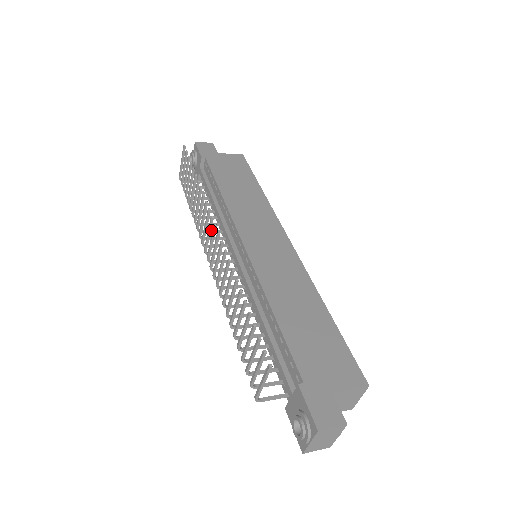
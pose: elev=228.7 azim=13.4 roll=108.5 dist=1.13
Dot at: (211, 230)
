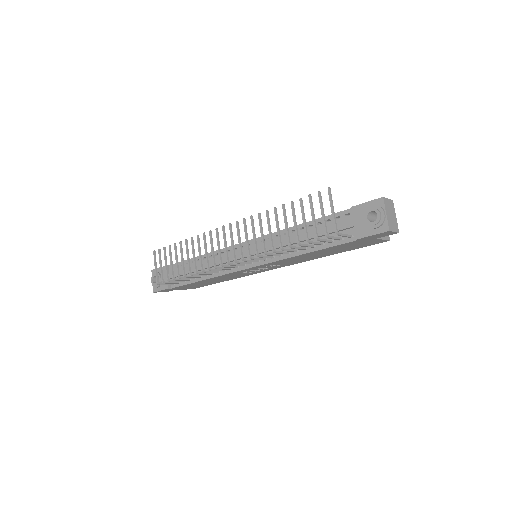
Dot at: (211, 271)
